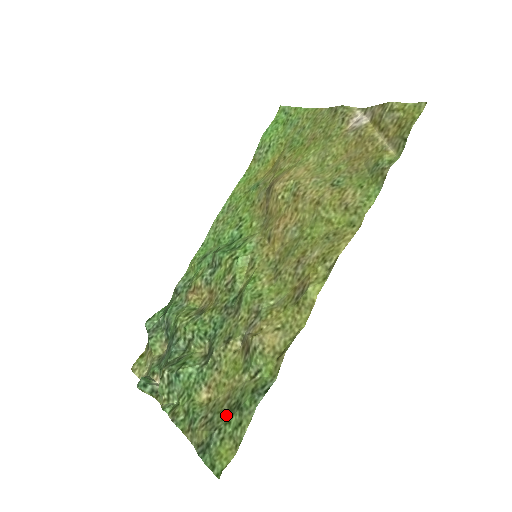
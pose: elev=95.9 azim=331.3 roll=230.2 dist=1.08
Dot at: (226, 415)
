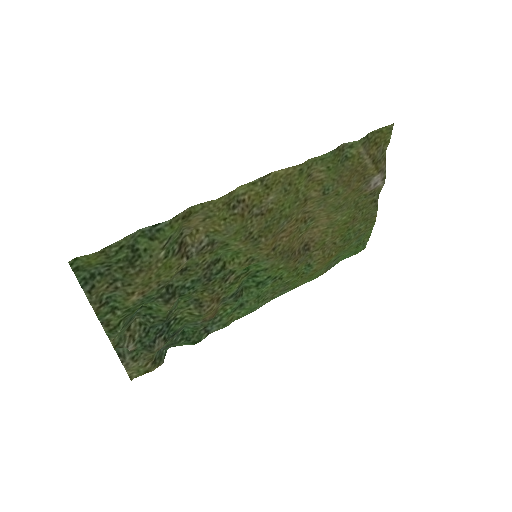
Dot at: (124, 266)
